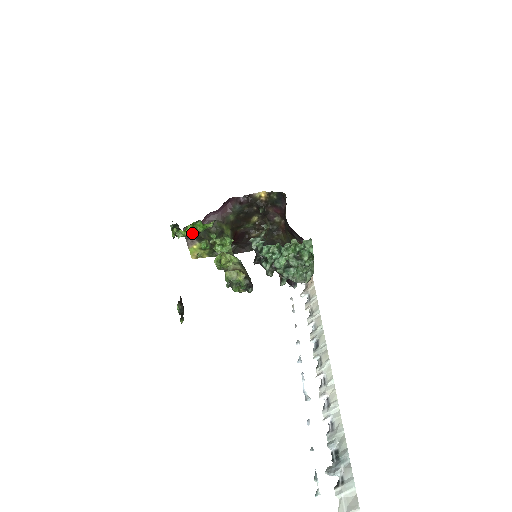
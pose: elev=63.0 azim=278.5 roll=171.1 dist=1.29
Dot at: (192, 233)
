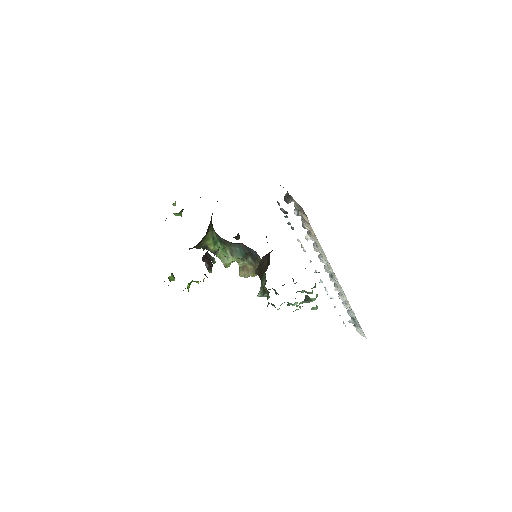
Dot at: occluded
